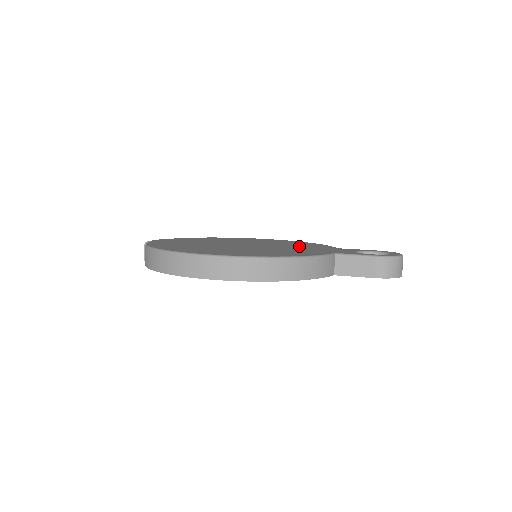
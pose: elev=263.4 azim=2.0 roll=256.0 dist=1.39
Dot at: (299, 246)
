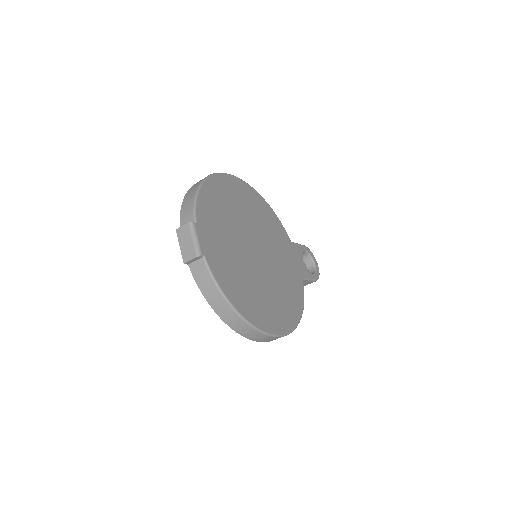
Dot at: (277, 241)
